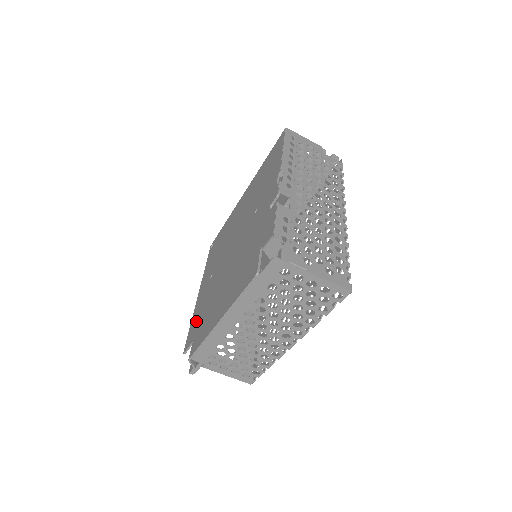
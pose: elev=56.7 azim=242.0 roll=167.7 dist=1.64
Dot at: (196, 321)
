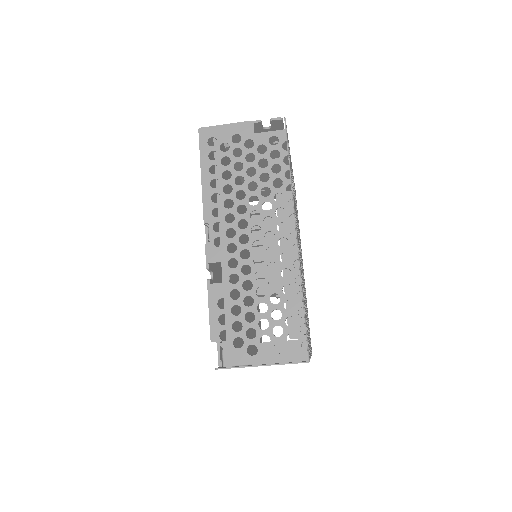
Dot at: occluded
